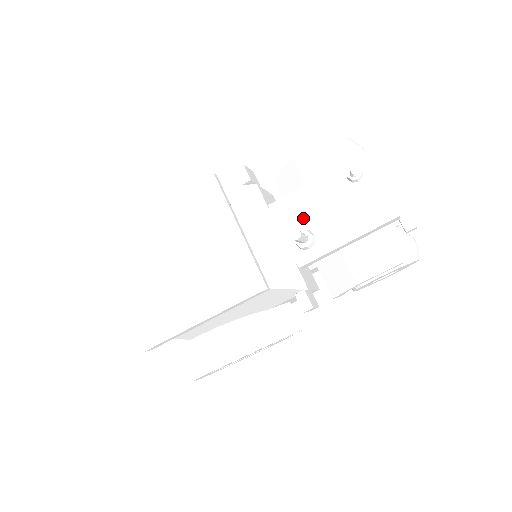
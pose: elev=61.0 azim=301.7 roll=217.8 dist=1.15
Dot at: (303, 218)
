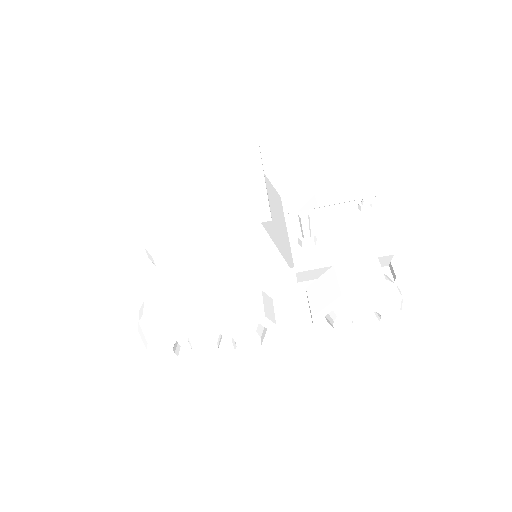
Dot at: (311, 226)
